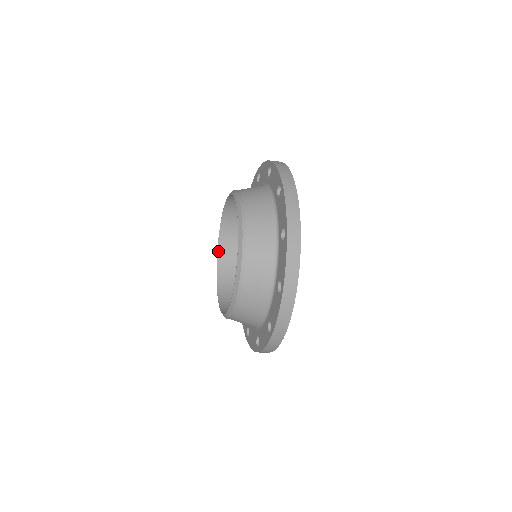
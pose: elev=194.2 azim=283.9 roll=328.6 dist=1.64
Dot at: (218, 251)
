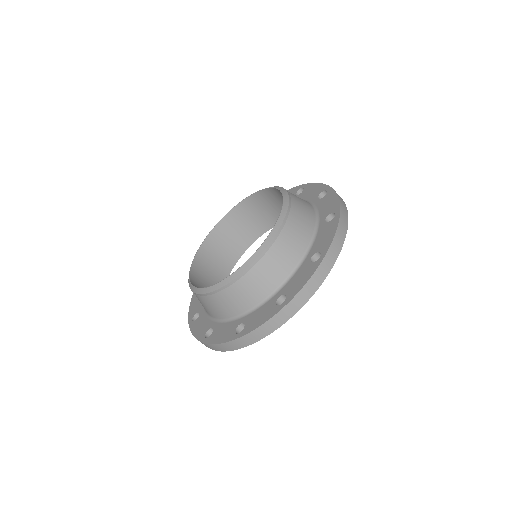
Dot at: (190, 271)
